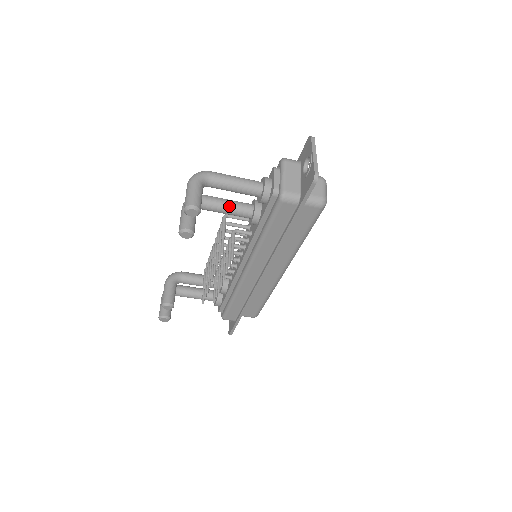
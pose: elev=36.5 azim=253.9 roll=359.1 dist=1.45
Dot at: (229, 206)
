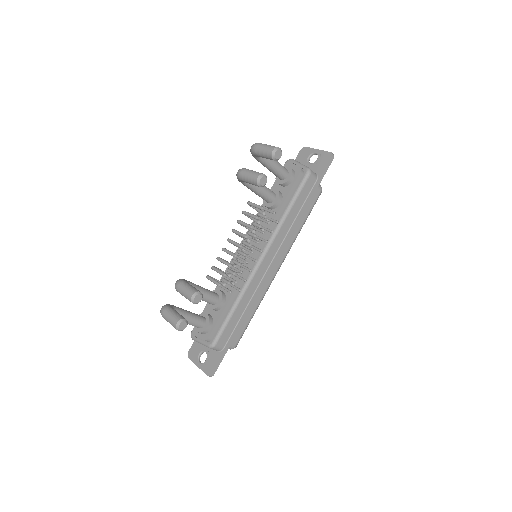
Dot at: occluded
